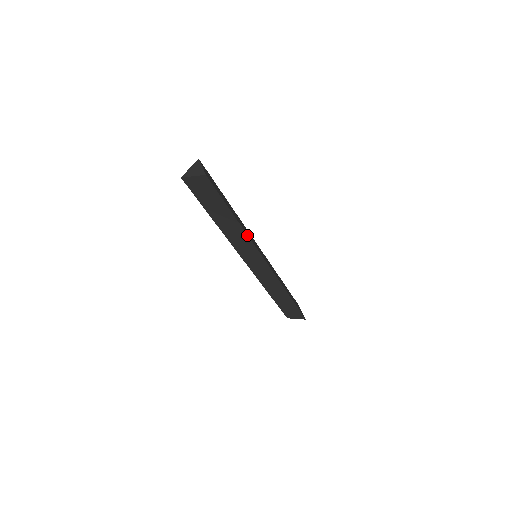
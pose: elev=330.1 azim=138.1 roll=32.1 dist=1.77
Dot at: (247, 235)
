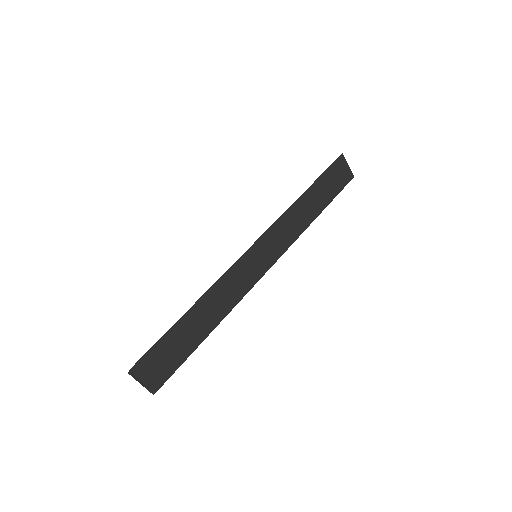
Dot at: (232, 308)
